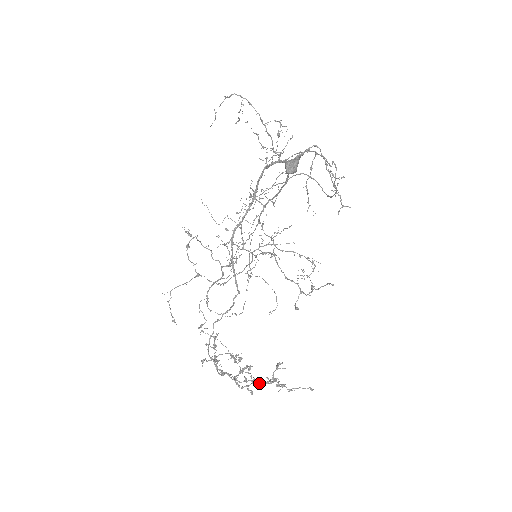
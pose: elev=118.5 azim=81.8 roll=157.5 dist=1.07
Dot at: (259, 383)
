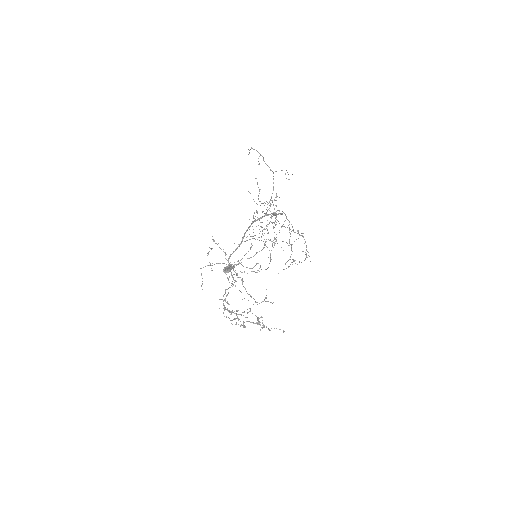
Dot at: (250, 322)
